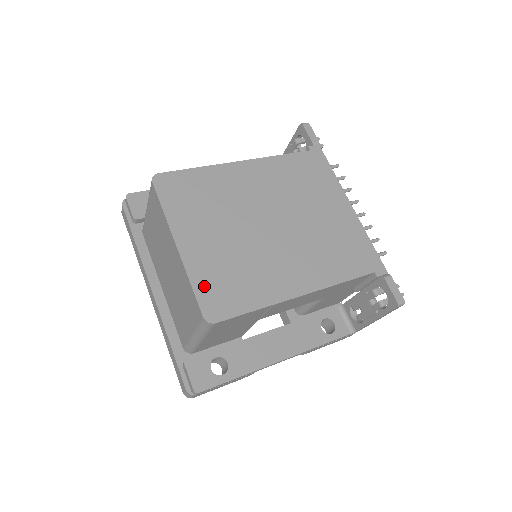
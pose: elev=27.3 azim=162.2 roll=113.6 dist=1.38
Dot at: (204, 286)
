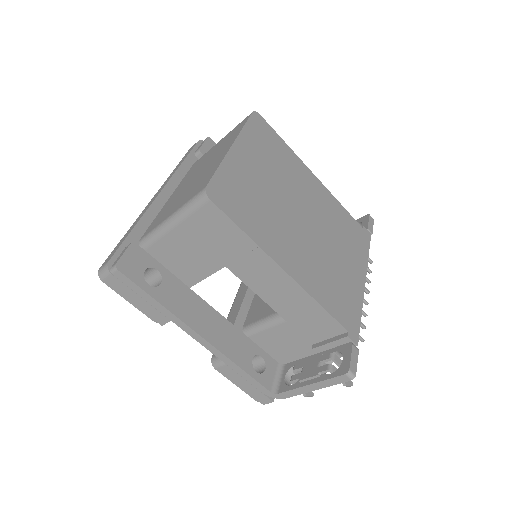
Dot at: (226, 178)
